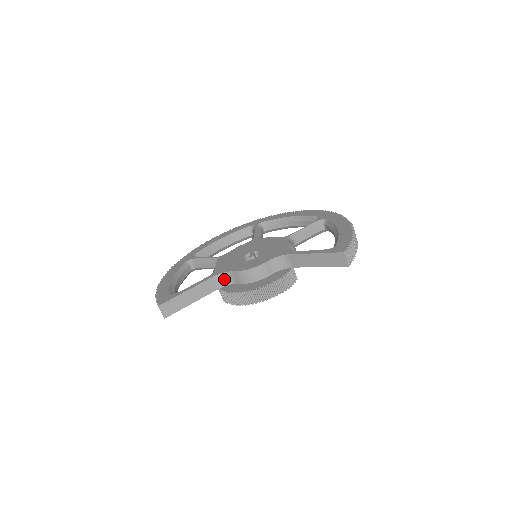
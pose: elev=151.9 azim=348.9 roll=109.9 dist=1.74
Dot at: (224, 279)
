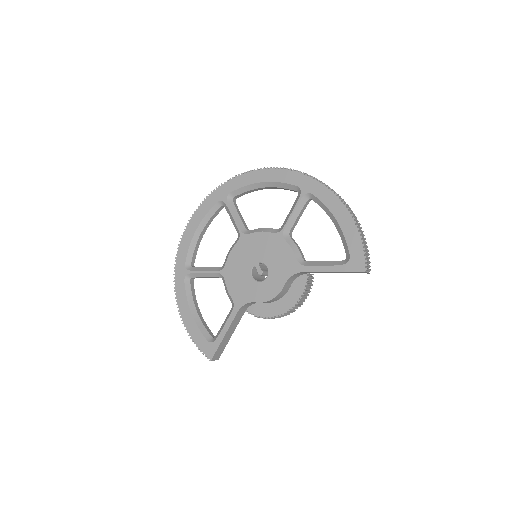
Dot at: (247, 305)
